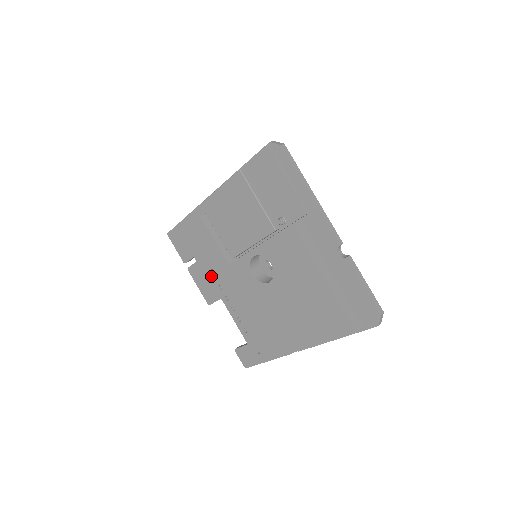
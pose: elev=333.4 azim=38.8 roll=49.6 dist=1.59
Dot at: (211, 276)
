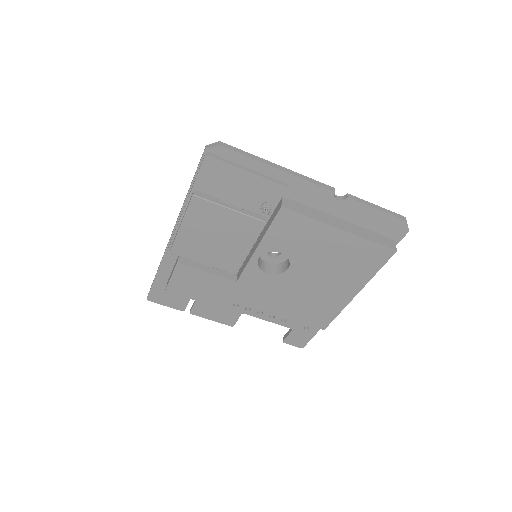
Dot at: (219, 303)
